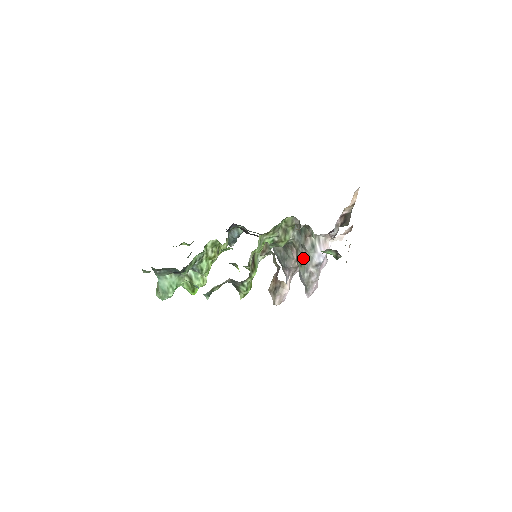
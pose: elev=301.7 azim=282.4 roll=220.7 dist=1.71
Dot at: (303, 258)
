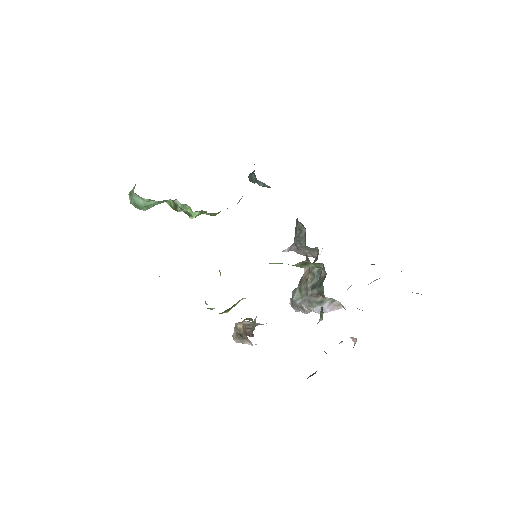
Dot at: (305, 293)
